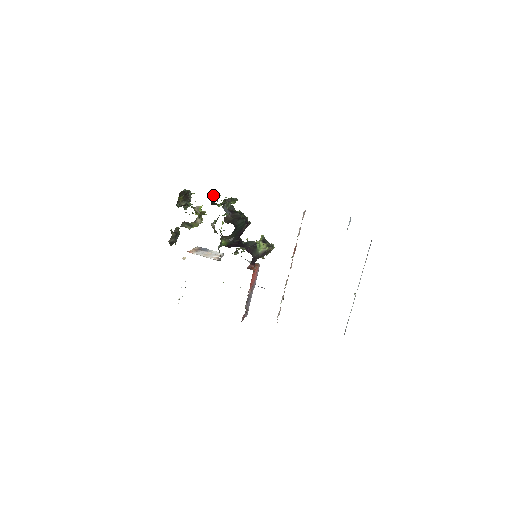
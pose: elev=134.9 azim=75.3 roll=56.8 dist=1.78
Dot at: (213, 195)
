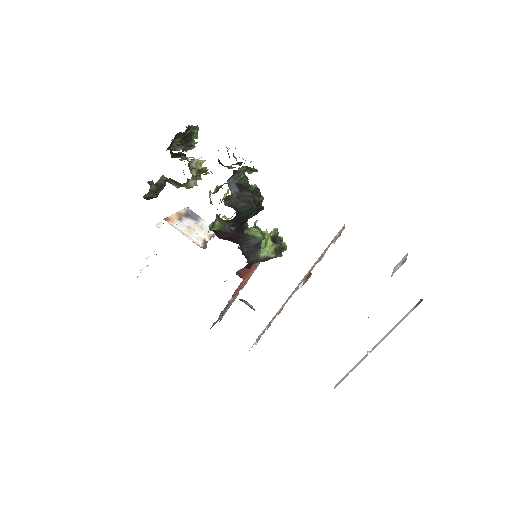
Dot at: occluded
